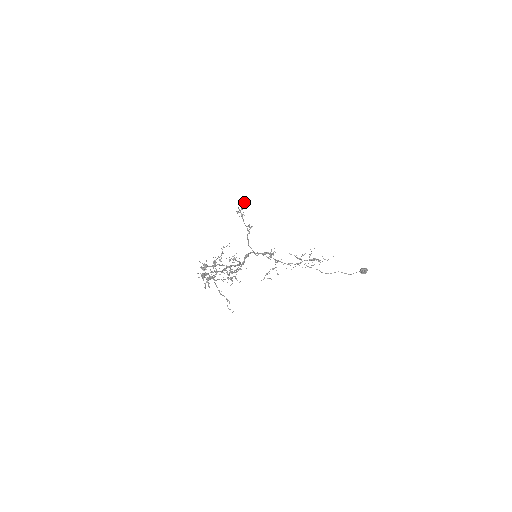
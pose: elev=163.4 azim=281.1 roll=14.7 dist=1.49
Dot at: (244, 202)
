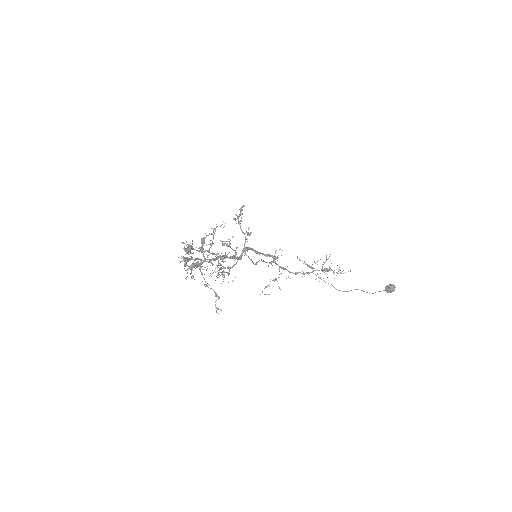
Dot at: (243, 206)
